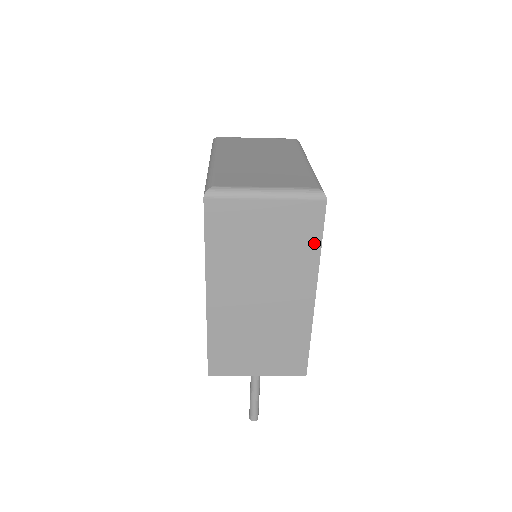
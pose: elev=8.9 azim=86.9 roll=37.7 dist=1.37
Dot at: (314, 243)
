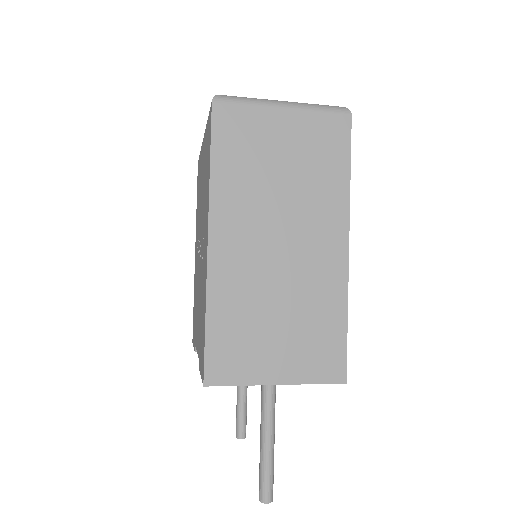
Dot at: (341, 168)
